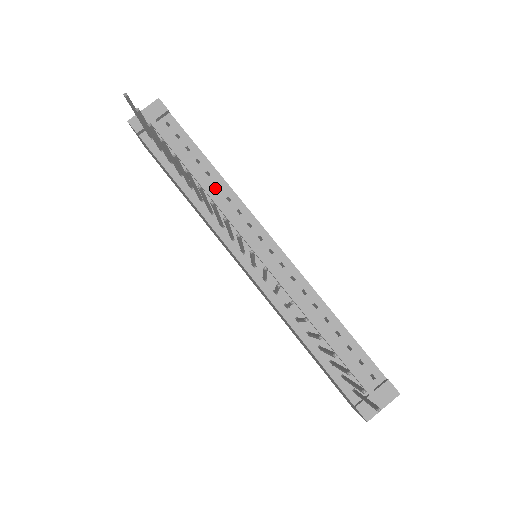
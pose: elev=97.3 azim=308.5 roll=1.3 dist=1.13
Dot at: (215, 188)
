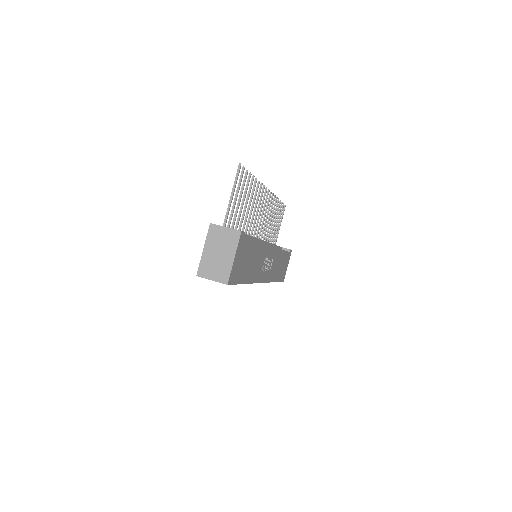
Dot at: occluded
